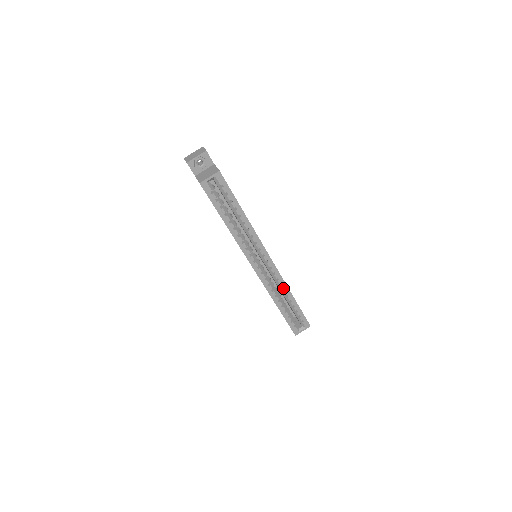
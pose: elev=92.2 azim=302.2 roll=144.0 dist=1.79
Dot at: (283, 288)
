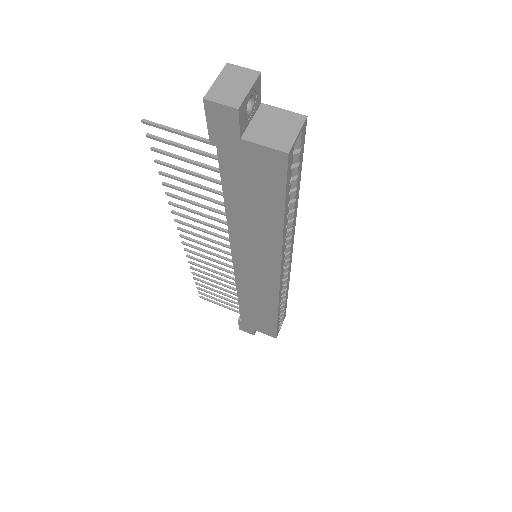
Dot at: (286, 286)
